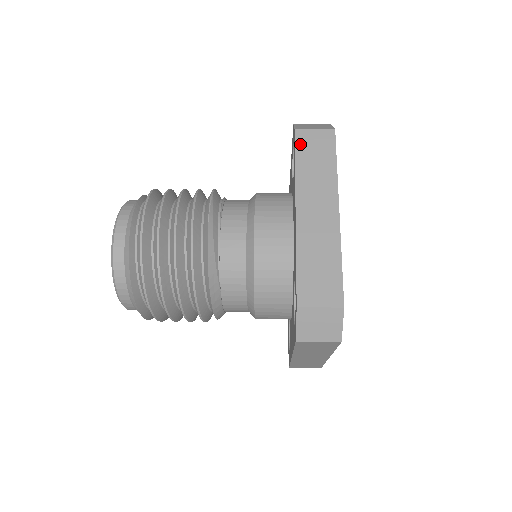
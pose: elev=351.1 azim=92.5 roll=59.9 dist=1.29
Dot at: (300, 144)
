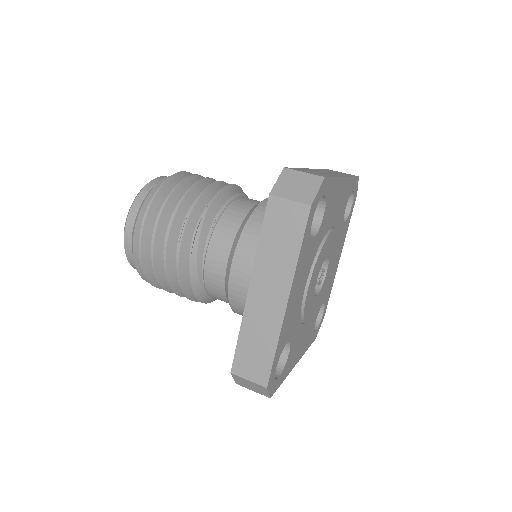
Dot at: (270, 215)
